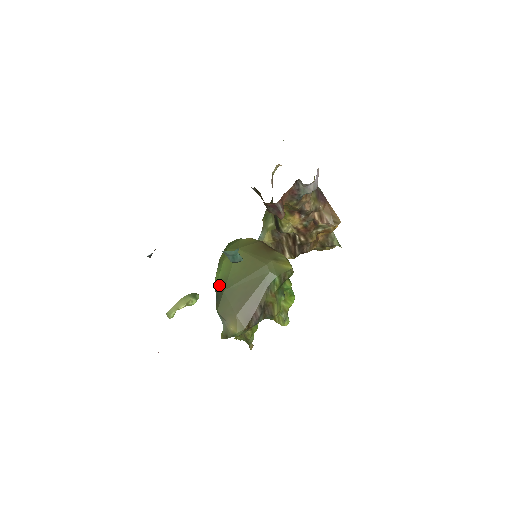
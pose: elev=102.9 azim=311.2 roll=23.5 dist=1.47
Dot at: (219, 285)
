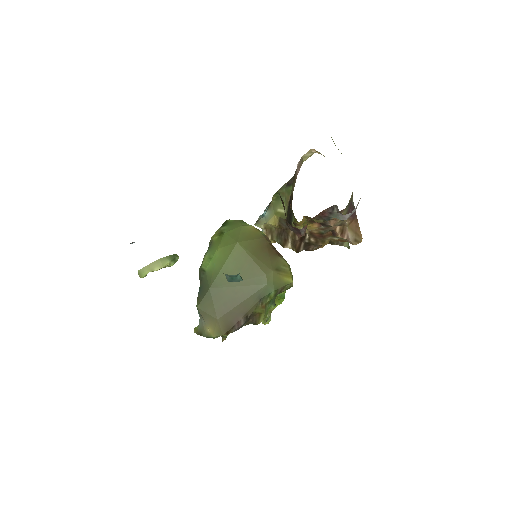
Dot at: (206, 277)
